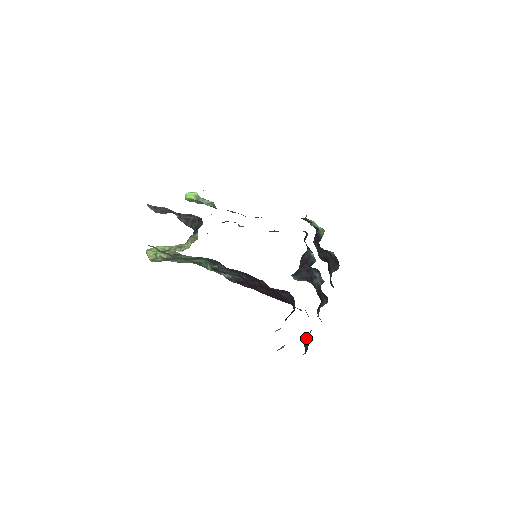
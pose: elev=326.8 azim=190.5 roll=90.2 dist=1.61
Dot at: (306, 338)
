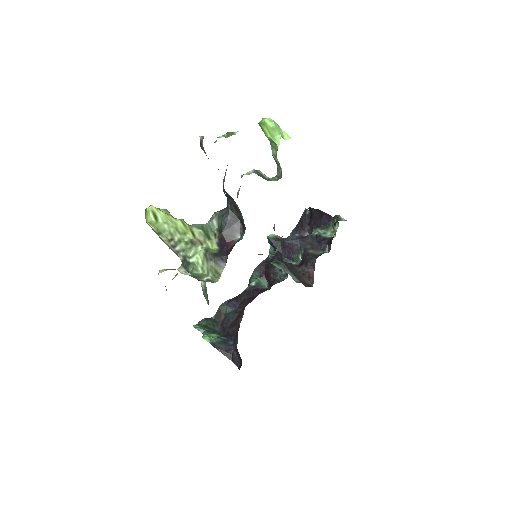
Dot at: (225, 306)
